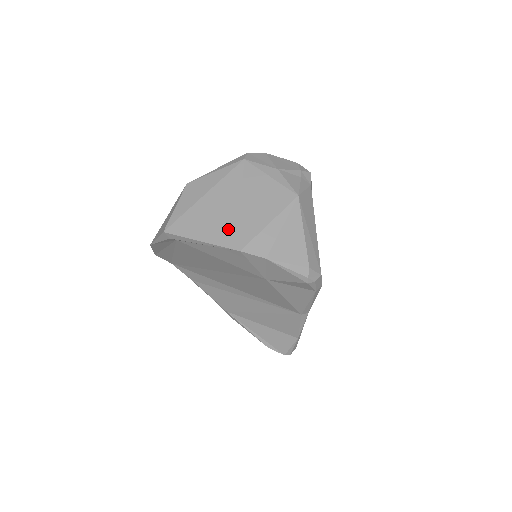
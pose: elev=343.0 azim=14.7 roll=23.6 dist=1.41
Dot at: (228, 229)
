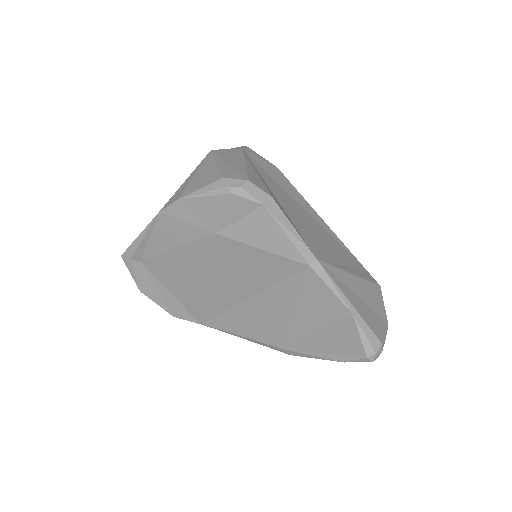
Dot at: occluded
